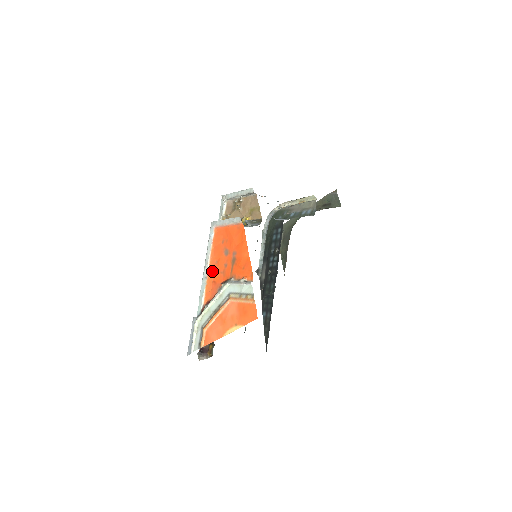
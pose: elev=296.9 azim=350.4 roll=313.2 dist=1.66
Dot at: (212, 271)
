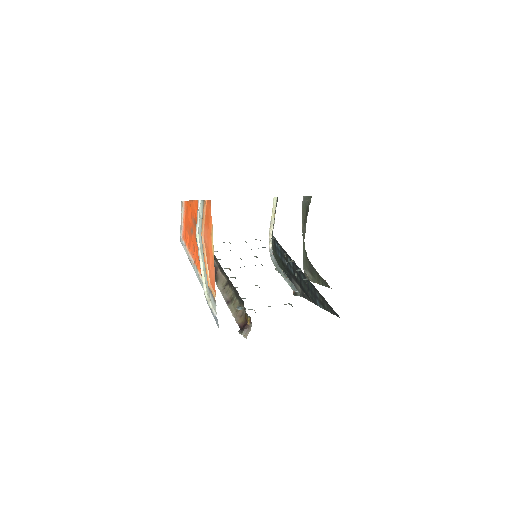
Dot at: (194, 256)
